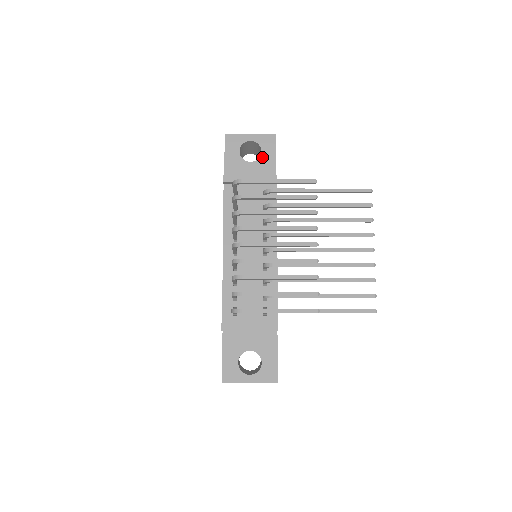
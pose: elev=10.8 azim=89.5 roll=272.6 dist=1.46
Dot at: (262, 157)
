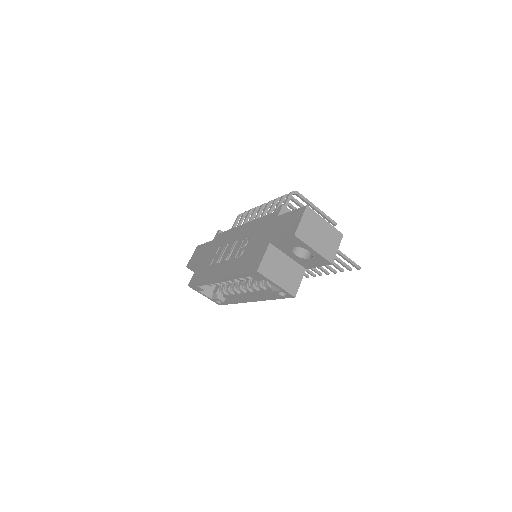
Dot at: occluded
